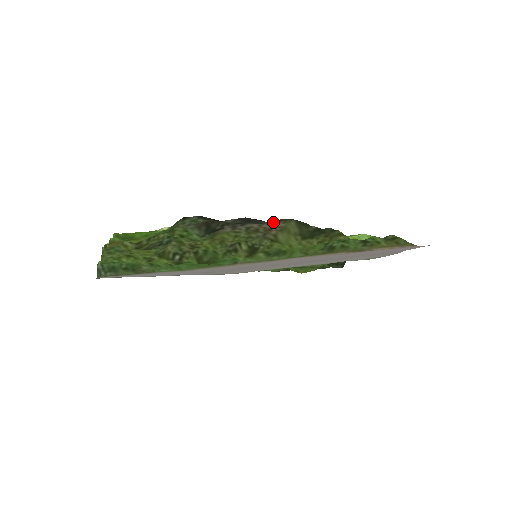
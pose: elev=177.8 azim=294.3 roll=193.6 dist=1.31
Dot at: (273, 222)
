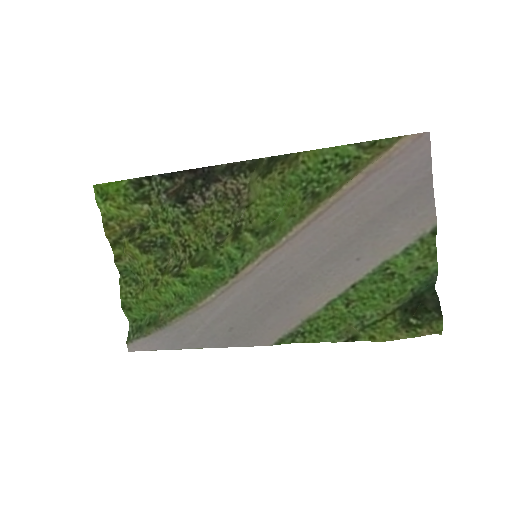
Dot at: (233, 176)
